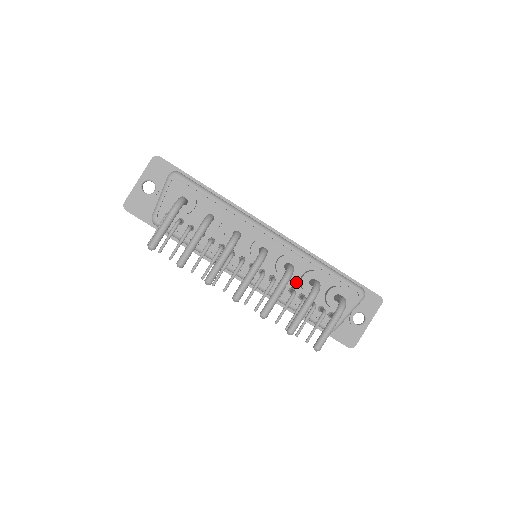
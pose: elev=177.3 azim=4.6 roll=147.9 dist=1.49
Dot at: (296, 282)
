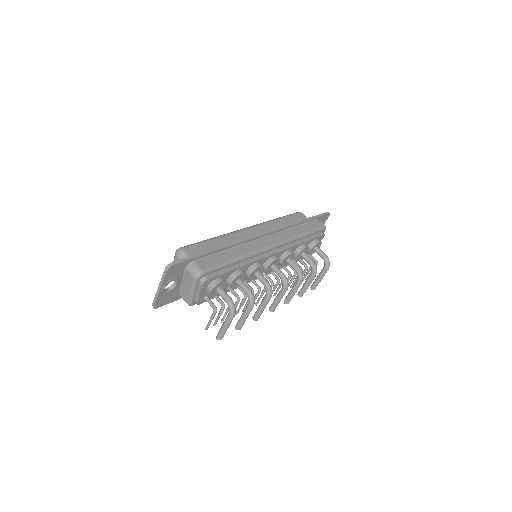
Dot at: occluded
